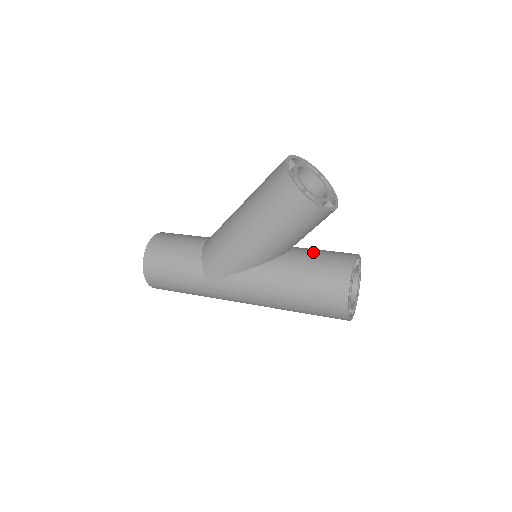
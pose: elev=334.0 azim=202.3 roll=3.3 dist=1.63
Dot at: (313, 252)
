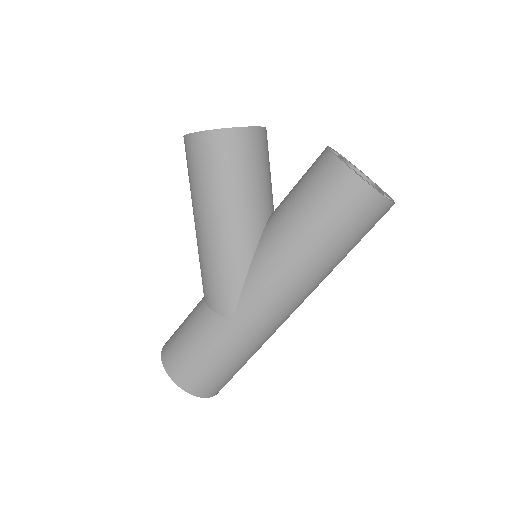
Dot at: occluded
